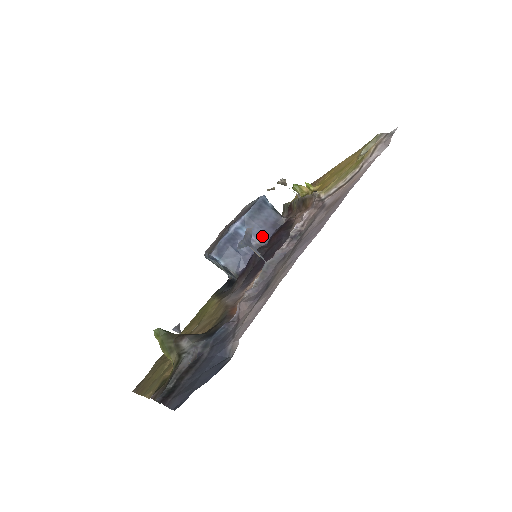
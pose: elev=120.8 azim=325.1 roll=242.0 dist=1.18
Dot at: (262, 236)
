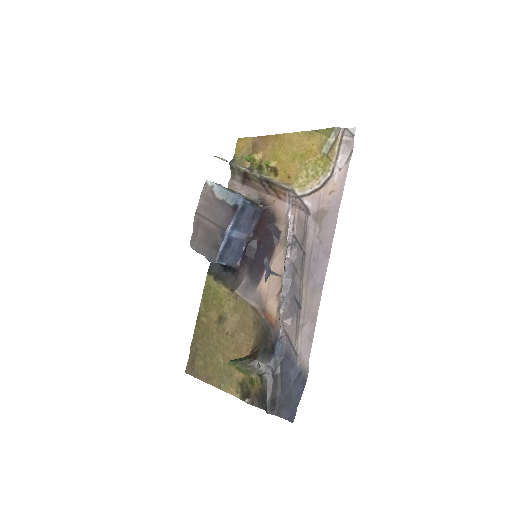
Dot at: (247, 229)
